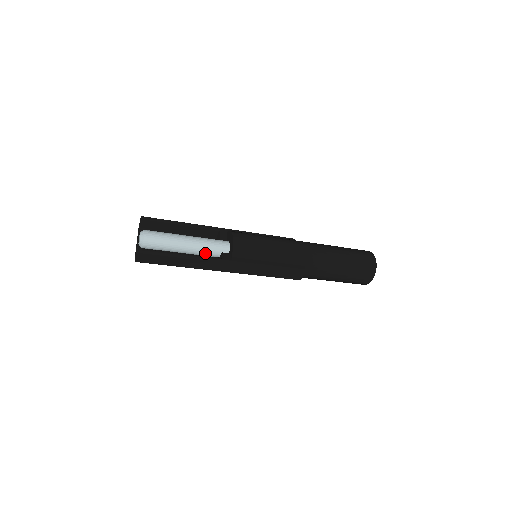
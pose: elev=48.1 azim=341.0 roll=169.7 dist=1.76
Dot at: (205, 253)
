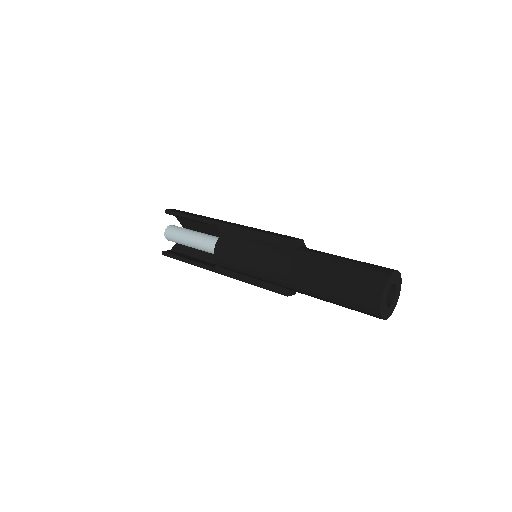
Dot at: occluded
